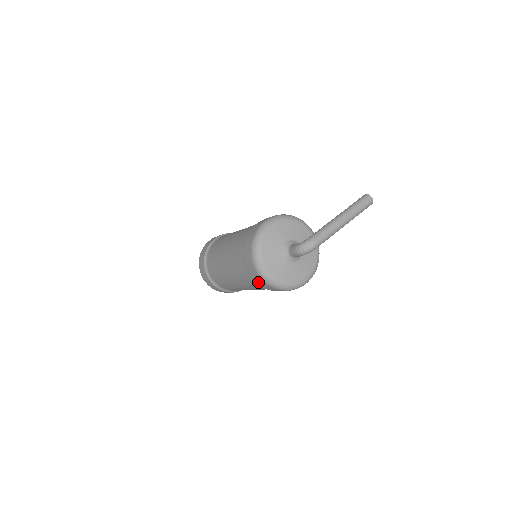
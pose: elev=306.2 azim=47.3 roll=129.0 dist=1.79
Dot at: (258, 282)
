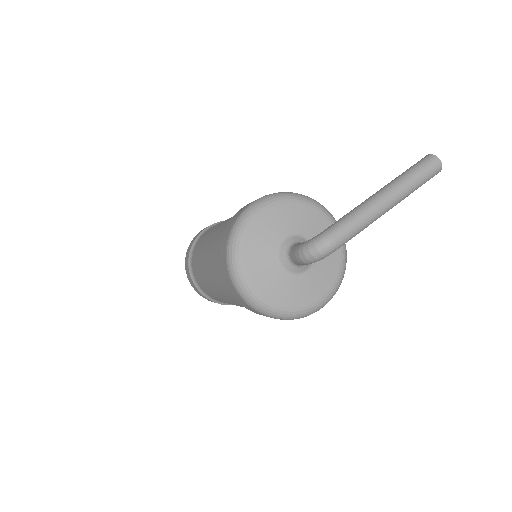
Dot at: (242, 304)
